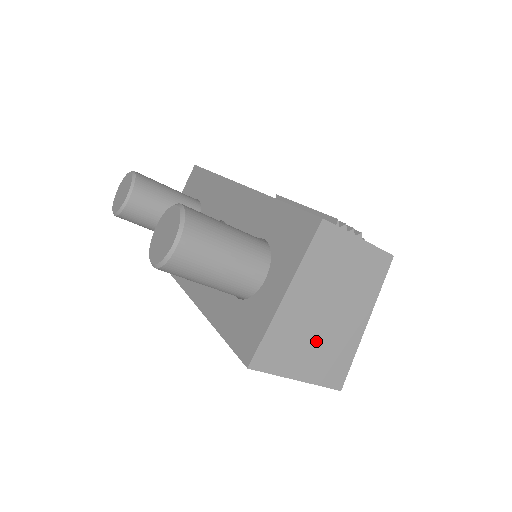
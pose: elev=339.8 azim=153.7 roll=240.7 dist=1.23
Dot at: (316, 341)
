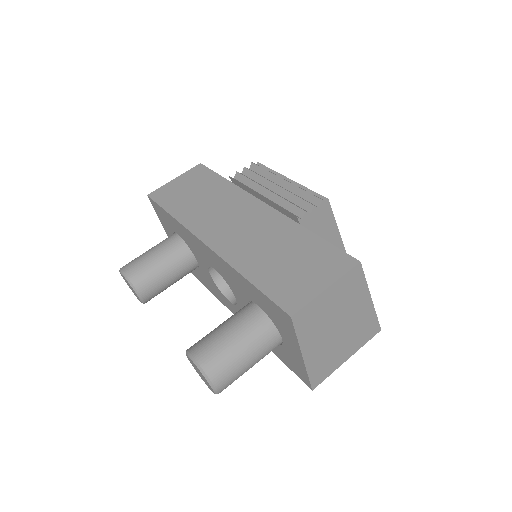
Dot at: (343, 341)
